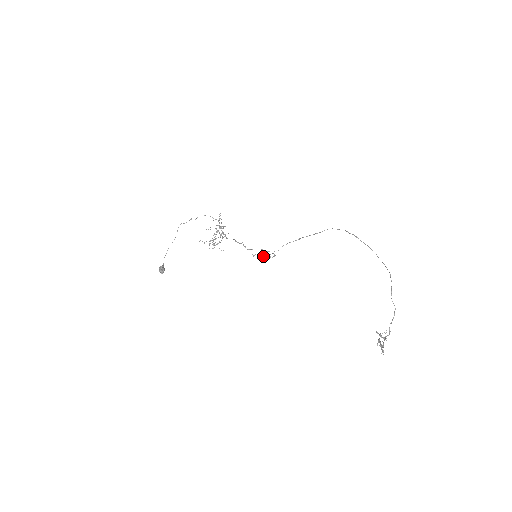
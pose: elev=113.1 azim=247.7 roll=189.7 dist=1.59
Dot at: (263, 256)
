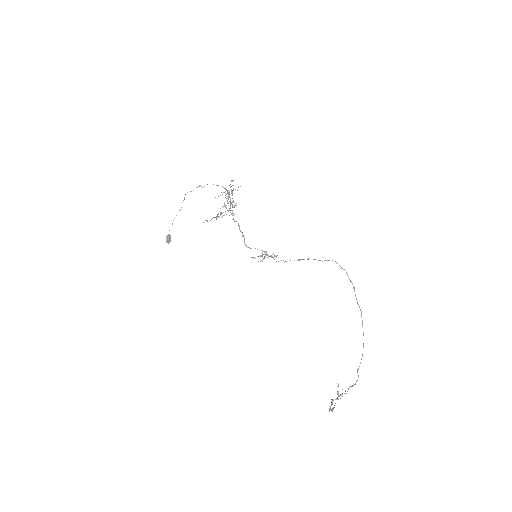
Dot at: (262, 261)
